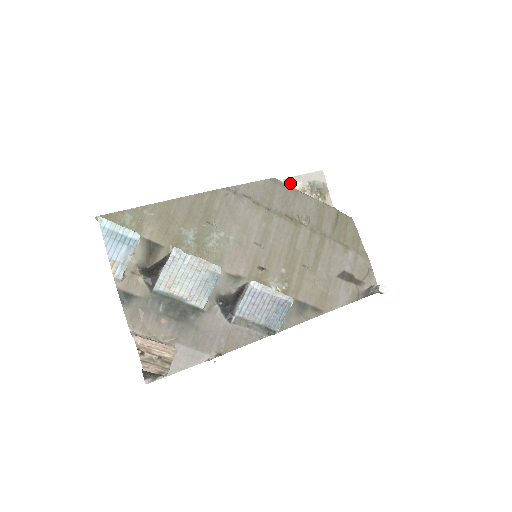
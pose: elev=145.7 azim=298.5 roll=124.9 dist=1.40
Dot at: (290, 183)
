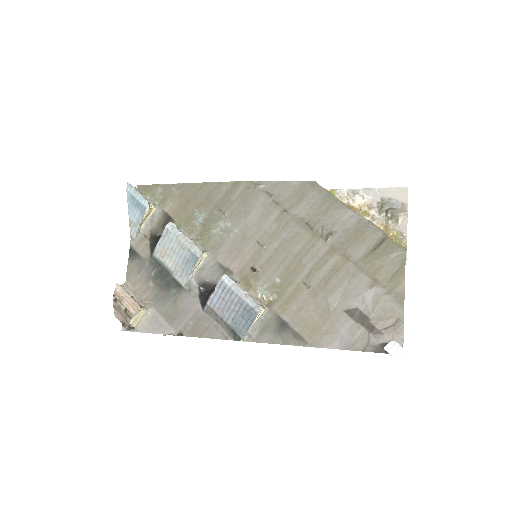
Dot at: (355, 195)
